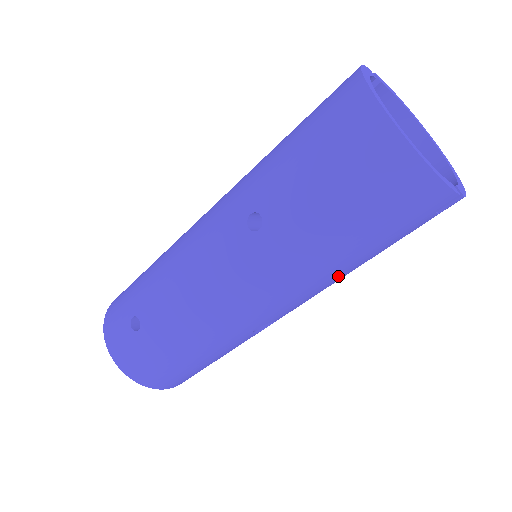
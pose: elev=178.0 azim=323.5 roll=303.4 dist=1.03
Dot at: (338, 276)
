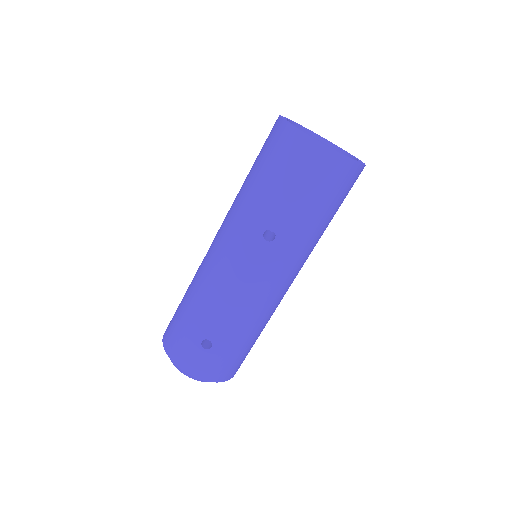
Dot at: occluded
